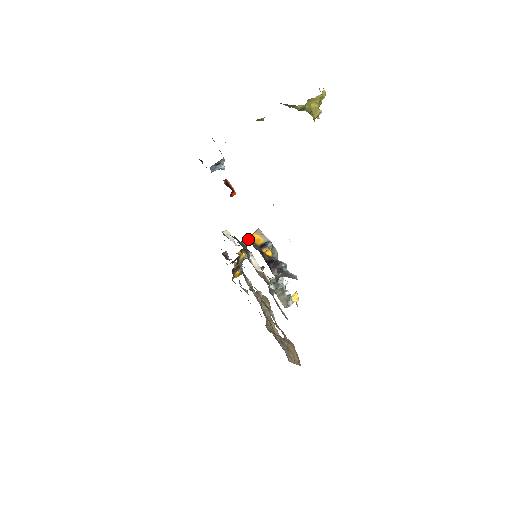
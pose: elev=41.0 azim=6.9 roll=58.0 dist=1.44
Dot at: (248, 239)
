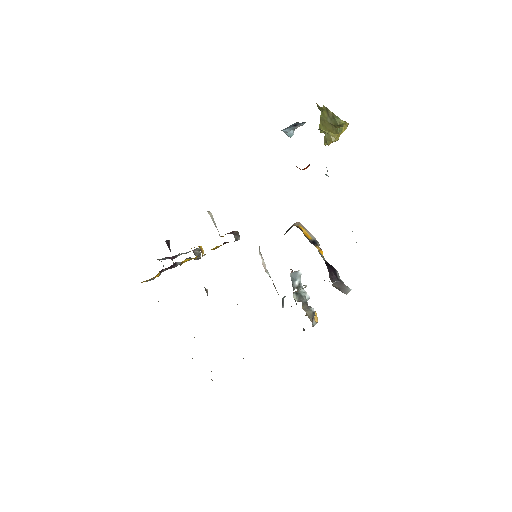
Dot at: (299, 228)
